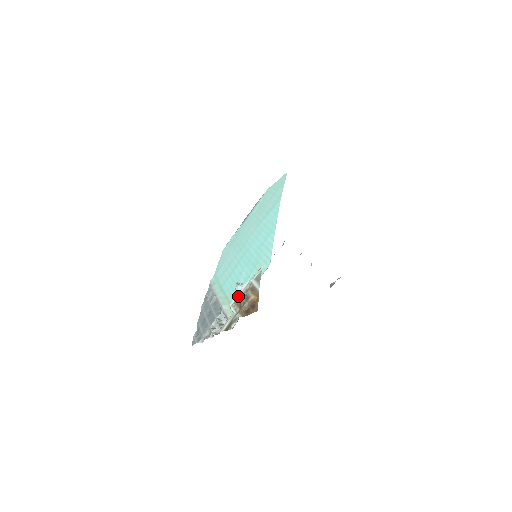
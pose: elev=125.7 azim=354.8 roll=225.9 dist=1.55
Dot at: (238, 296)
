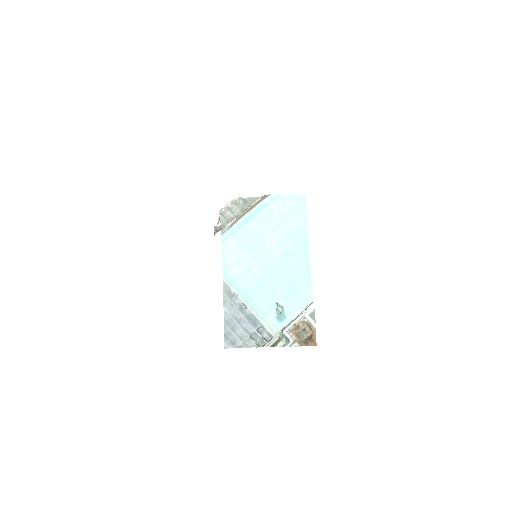
Dot at: (293, 325)
